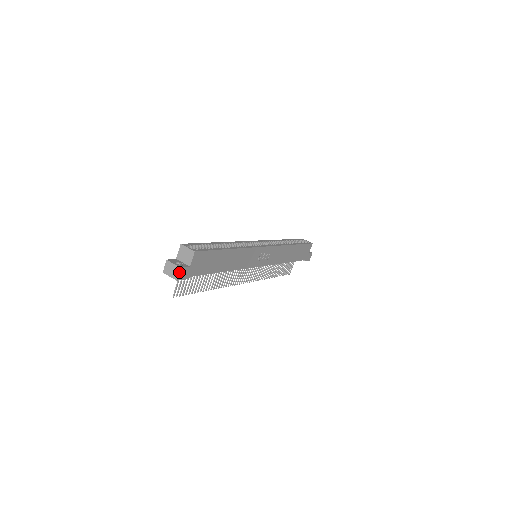
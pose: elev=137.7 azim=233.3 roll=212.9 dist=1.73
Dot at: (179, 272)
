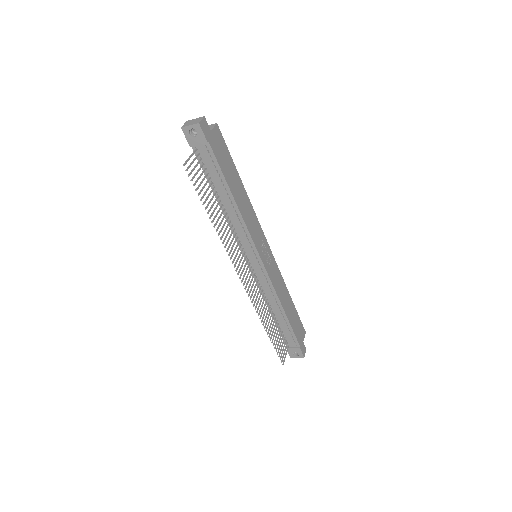
Dot at: (202, 119)
